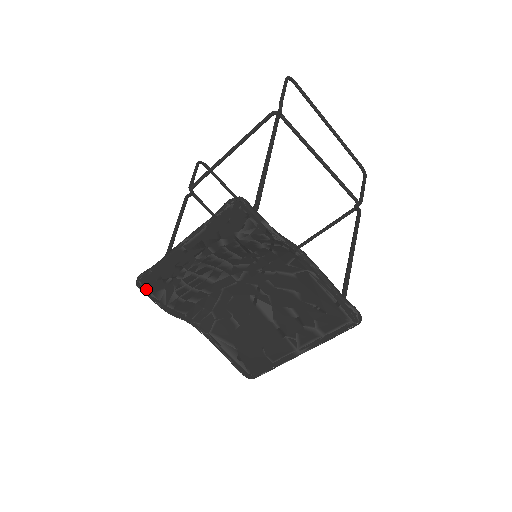
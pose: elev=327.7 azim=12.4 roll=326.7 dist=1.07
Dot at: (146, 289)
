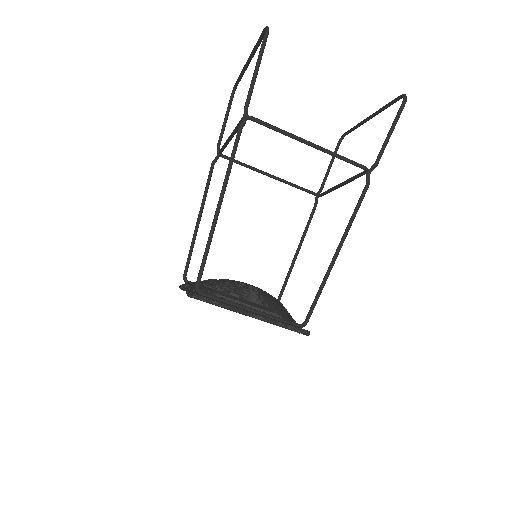
Dot at: occluded
